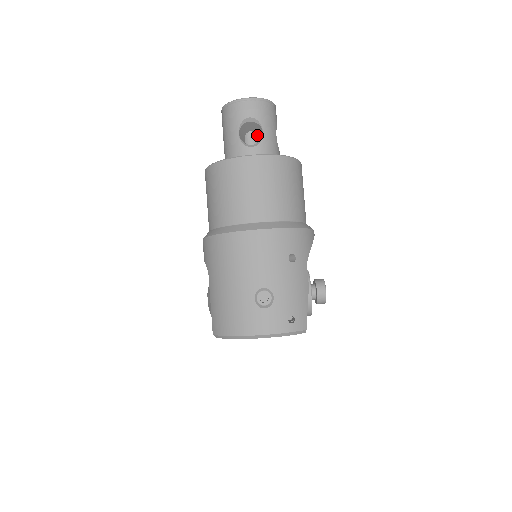
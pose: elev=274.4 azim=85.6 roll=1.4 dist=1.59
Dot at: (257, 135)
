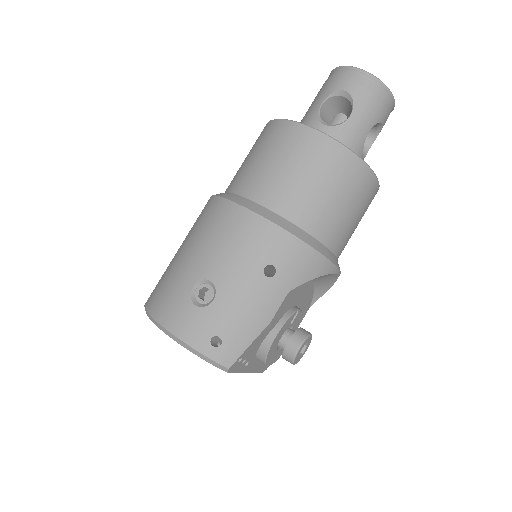
Dot at: occluded
